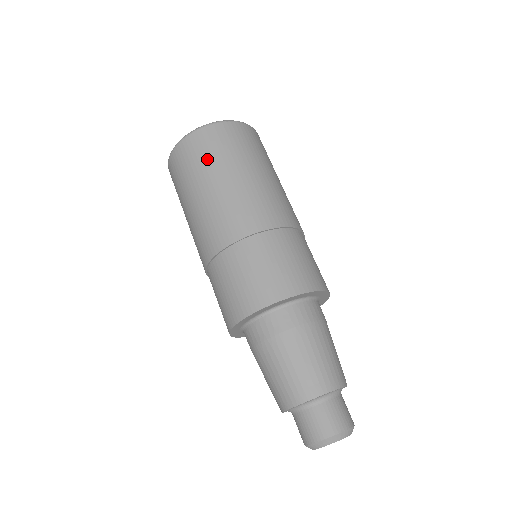
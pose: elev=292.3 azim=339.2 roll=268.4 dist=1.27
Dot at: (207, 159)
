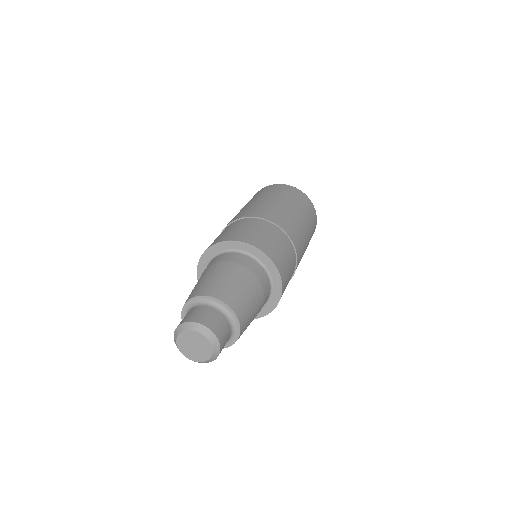
Dot at: (255, 196)
